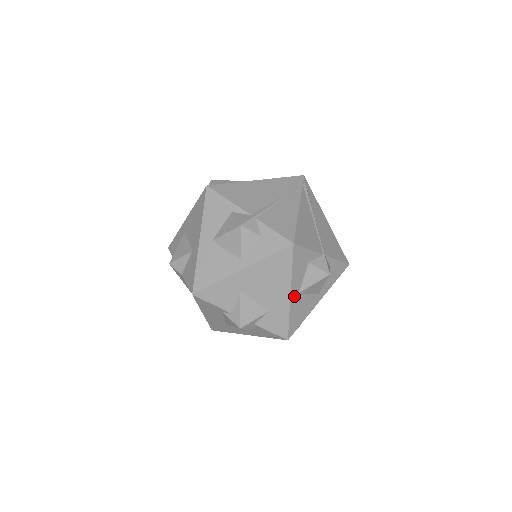
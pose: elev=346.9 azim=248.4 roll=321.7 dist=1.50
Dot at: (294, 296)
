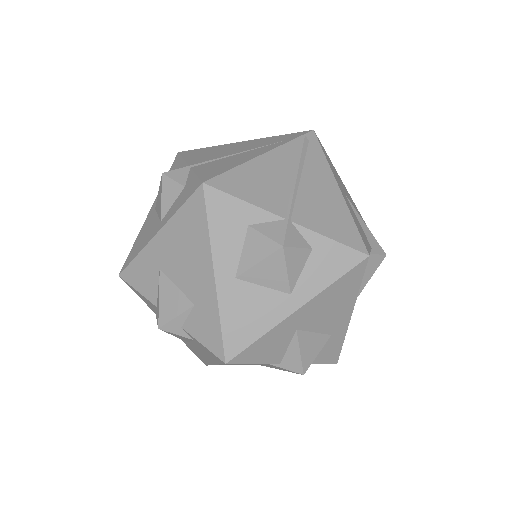
Dot at: (225, 280)
